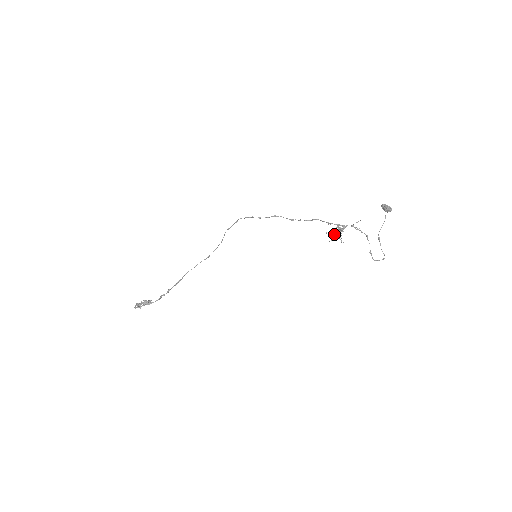
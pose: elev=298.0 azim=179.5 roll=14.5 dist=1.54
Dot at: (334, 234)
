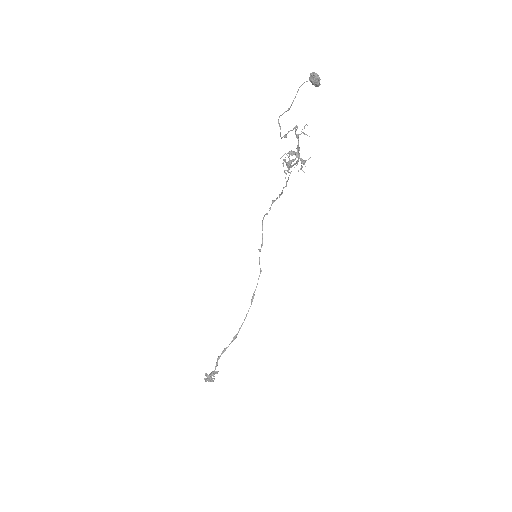
Dot at: (288, 164)
